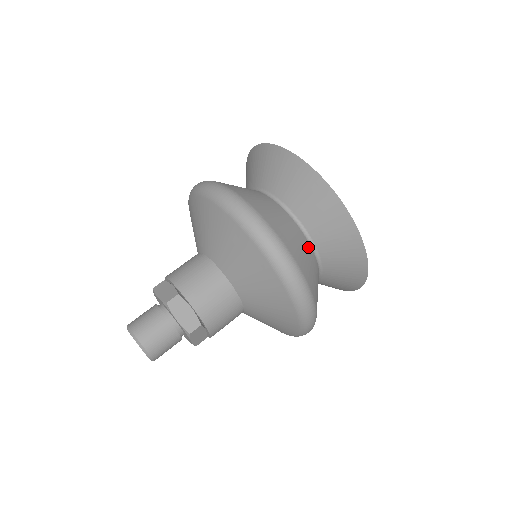
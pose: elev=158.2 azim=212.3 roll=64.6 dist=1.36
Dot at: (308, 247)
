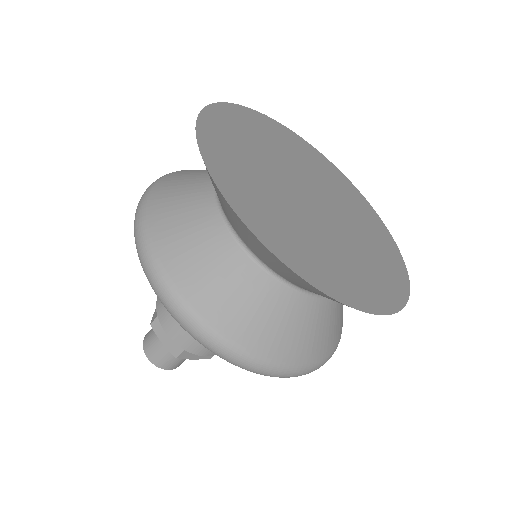
Dot at: (253, 275)
